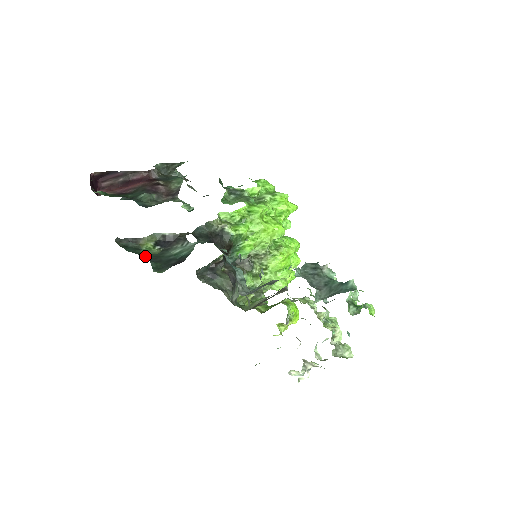
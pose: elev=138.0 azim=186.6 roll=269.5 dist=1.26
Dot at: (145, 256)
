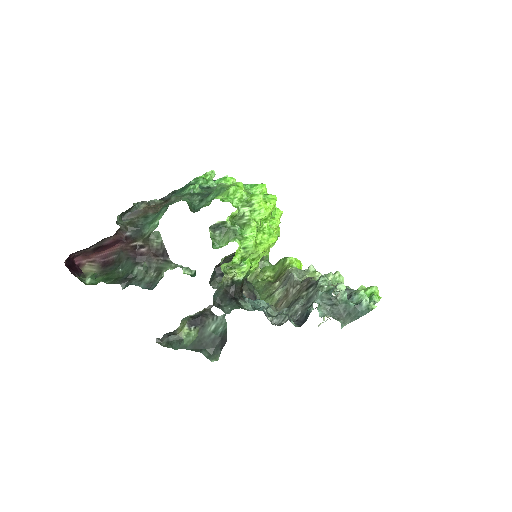
Dot at: (192, 347)
